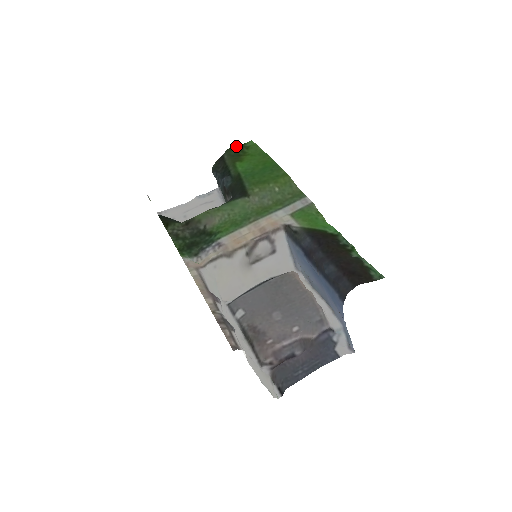
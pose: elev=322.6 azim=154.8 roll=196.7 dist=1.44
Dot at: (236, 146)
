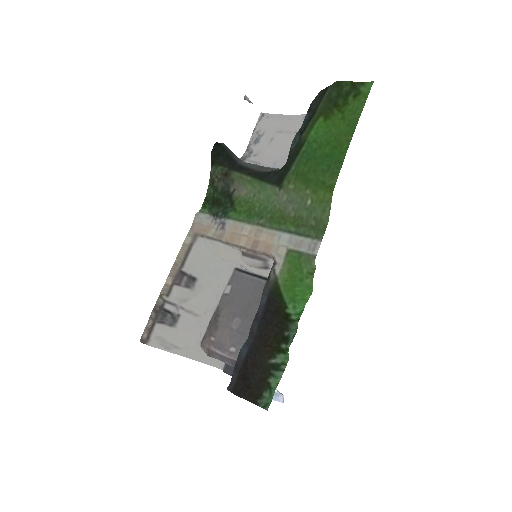
Dot at: (349, 81)
